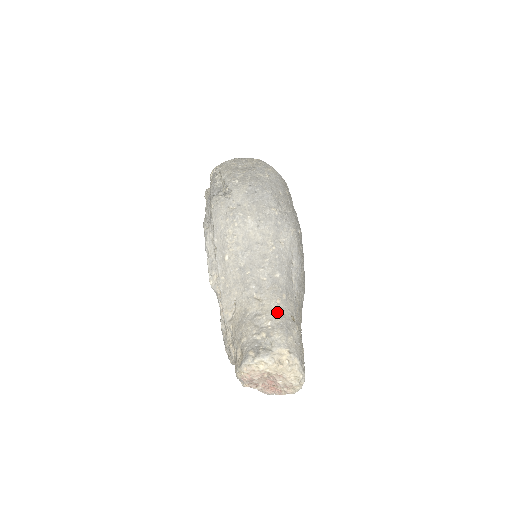
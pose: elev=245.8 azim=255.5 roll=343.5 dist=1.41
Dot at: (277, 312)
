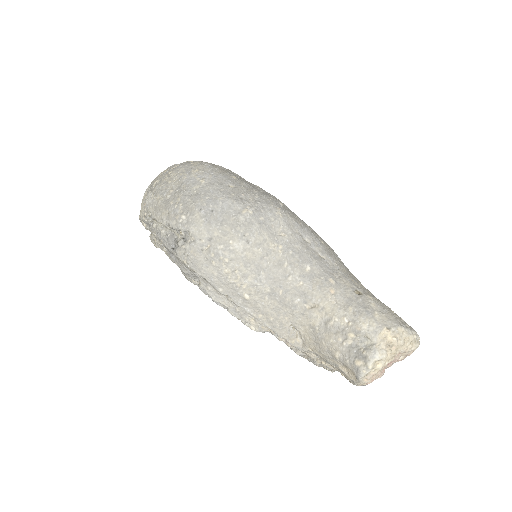
Dot at: (341, 303)
